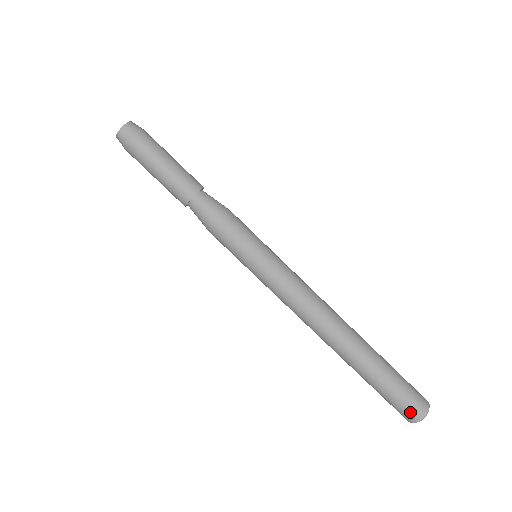
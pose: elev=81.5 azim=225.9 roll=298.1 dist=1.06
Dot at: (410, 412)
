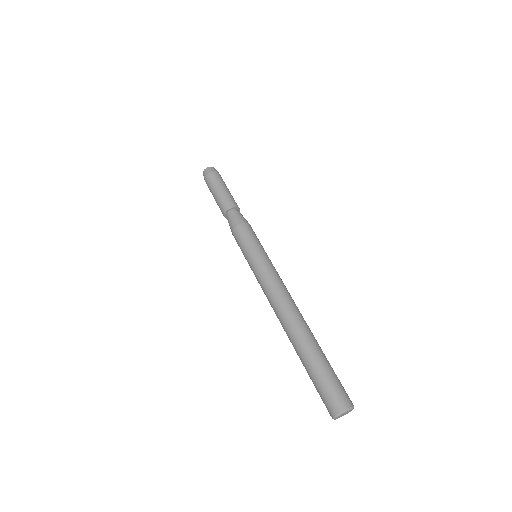
Dot at: (340, 398)
